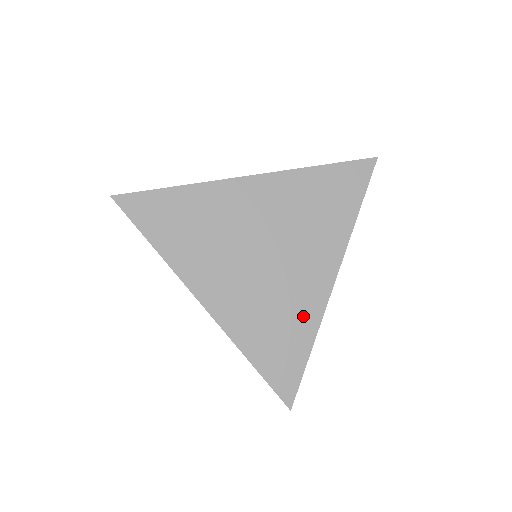
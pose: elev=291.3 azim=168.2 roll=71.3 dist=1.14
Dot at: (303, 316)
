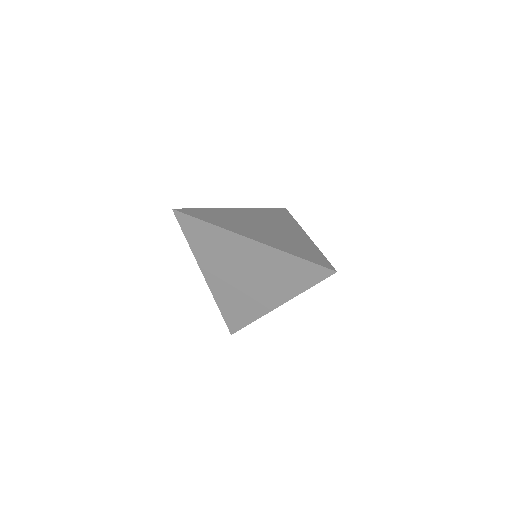
Dot at: (253, 310)
